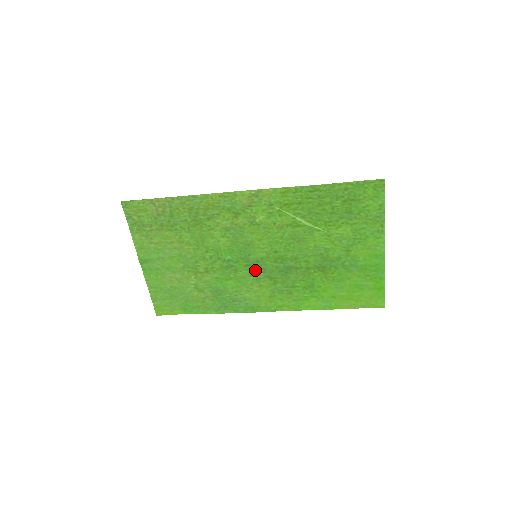
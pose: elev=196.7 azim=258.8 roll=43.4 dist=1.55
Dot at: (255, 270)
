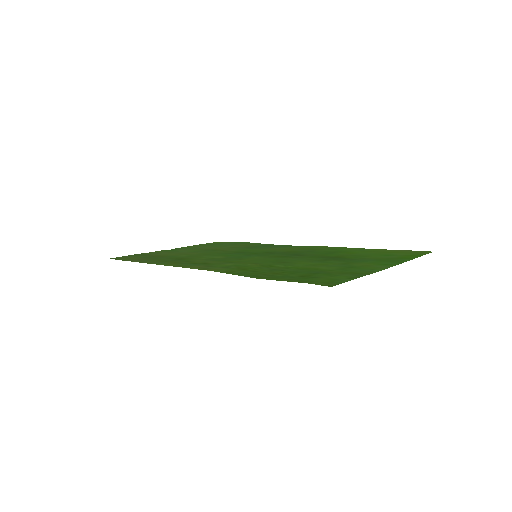
Dot at: (266, 253)
